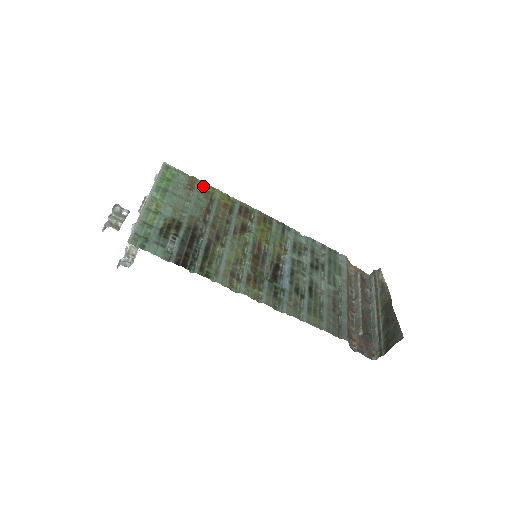
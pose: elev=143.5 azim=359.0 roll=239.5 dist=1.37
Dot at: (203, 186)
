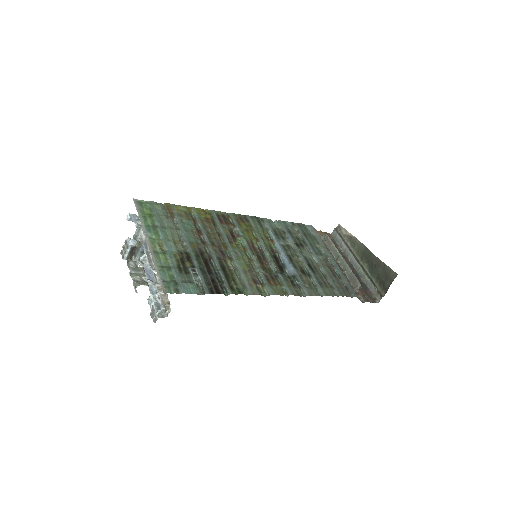
Dot at: (179, 209)
